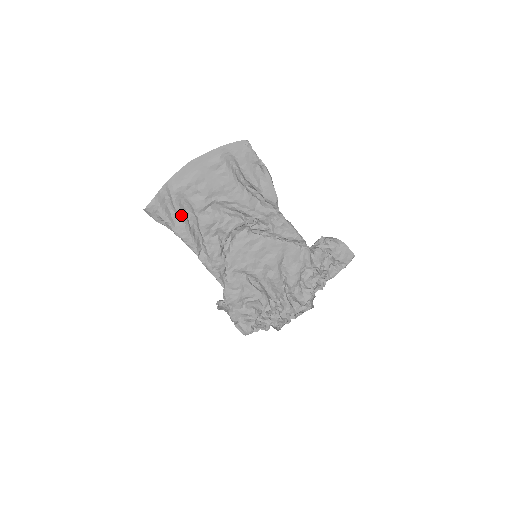
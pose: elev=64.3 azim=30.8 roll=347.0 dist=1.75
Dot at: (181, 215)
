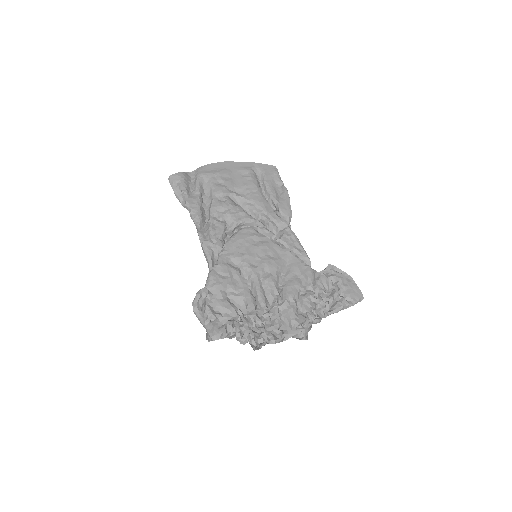
Dot at: (199, 192)
